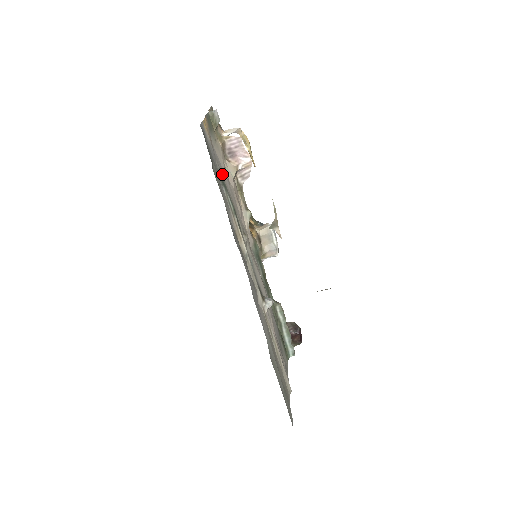
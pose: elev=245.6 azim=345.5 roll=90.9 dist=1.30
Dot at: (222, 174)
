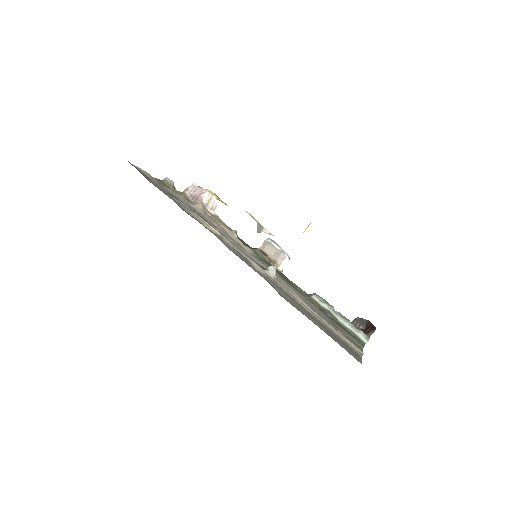
Dot at: (175, 196)
